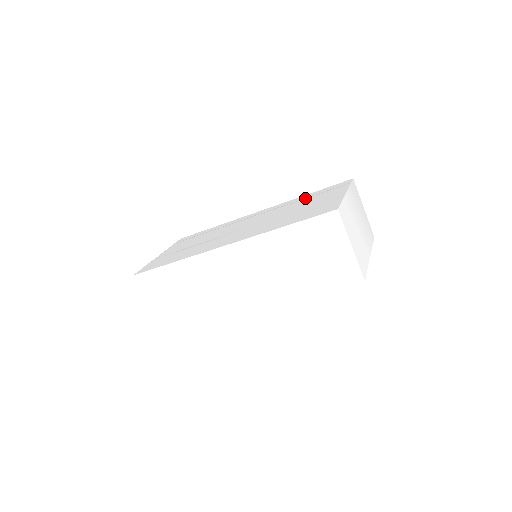
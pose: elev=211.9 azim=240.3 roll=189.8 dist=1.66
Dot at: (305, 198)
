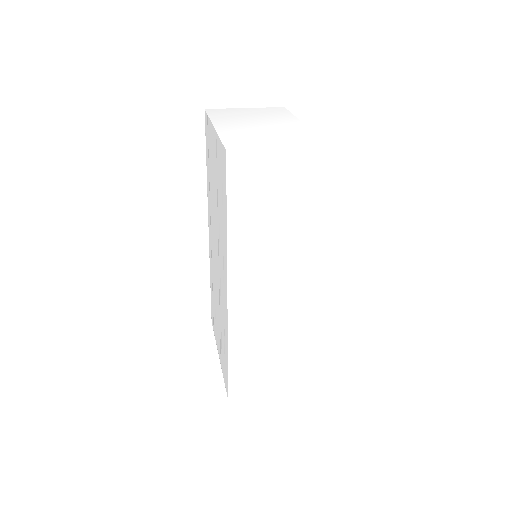
Dot at: (209, 175)
